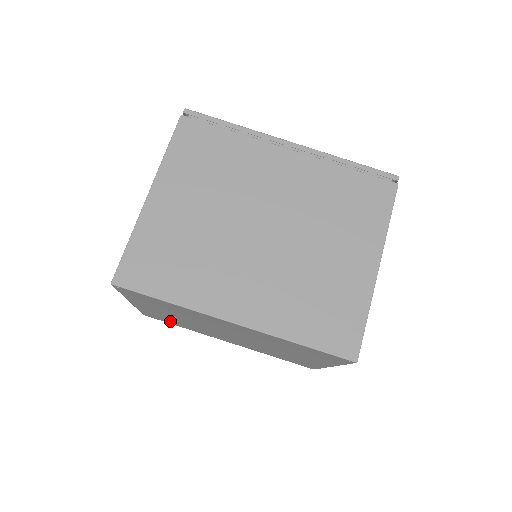
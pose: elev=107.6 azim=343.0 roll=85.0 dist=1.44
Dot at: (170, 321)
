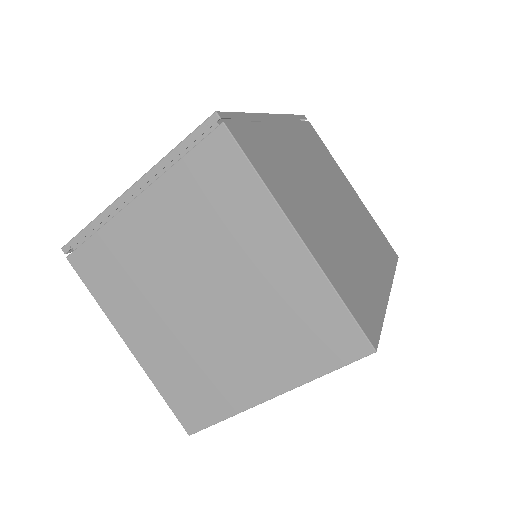
Dot at: occluded
